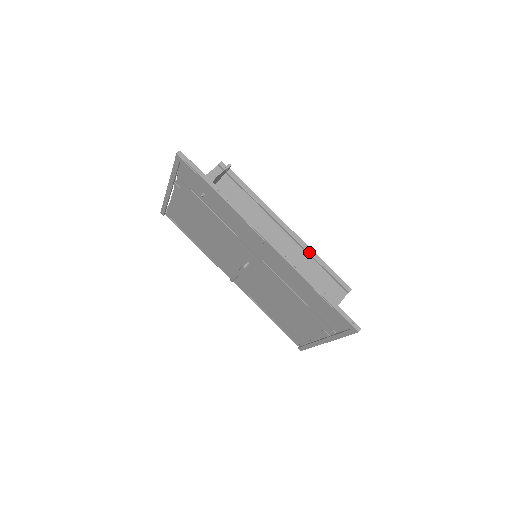
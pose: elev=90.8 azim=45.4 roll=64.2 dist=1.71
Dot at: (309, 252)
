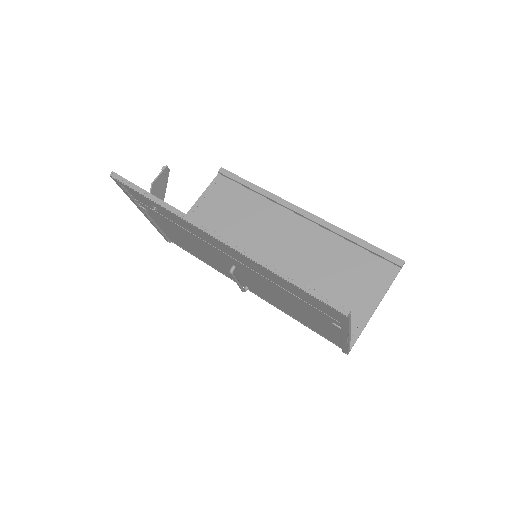
Dot at: (338, 233)
